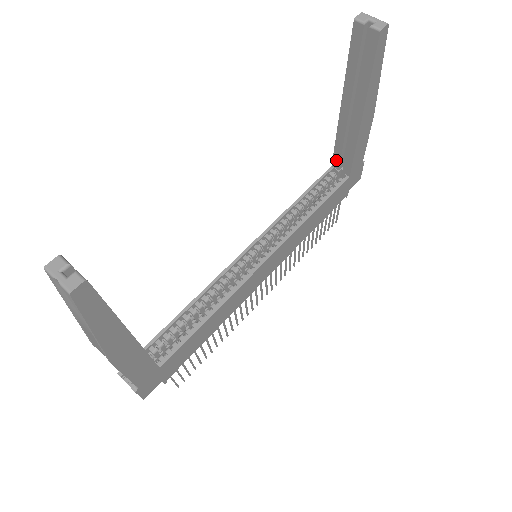
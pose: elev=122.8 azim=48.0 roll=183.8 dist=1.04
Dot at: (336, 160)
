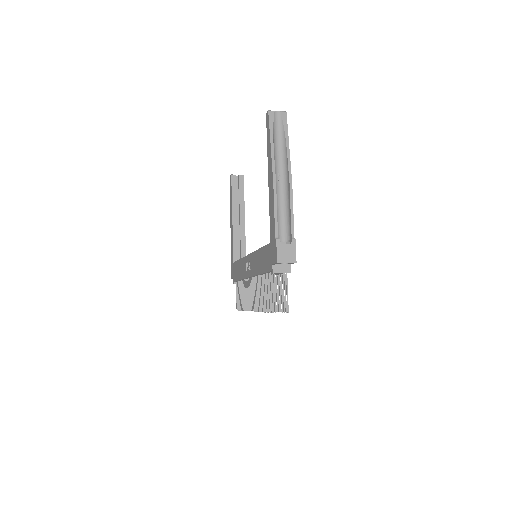
Dot at: (236, 256)
